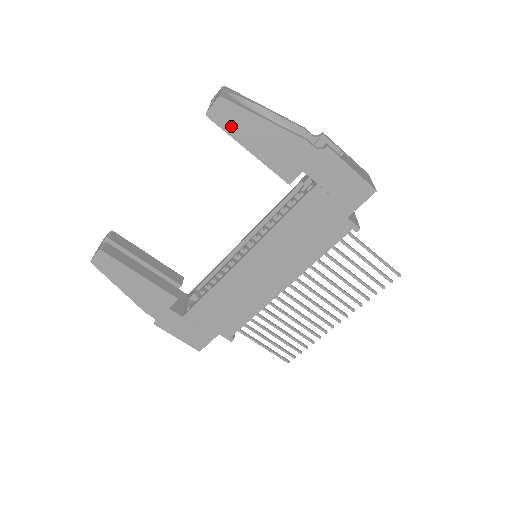
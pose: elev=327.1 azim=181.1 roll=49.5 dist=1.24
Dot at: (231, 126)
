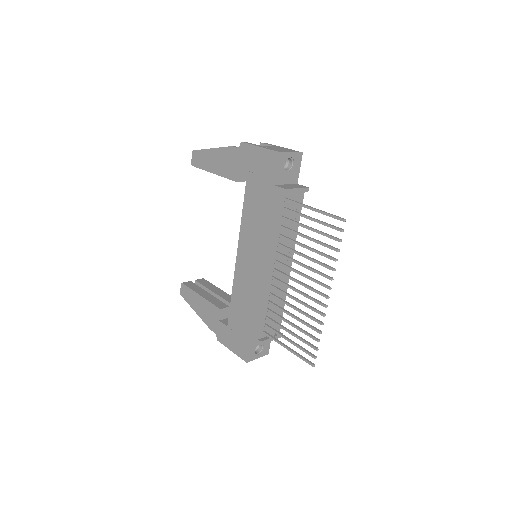
Dot at: (201, 164)
